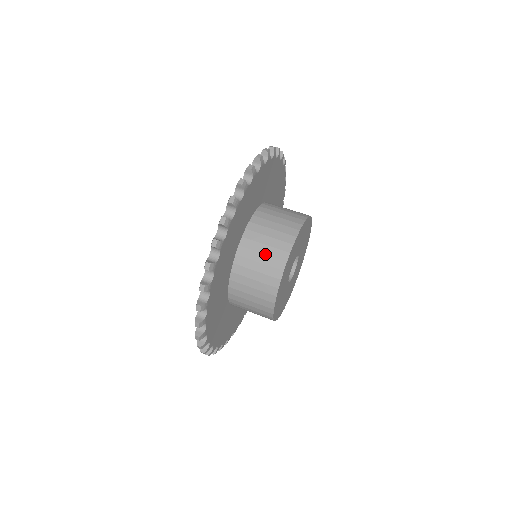
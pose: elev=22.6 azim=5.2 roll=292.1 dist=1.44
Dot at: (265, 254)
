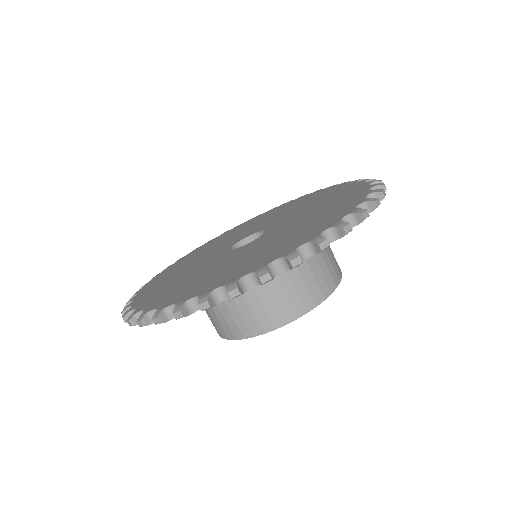
Dot at: (295, 287)
